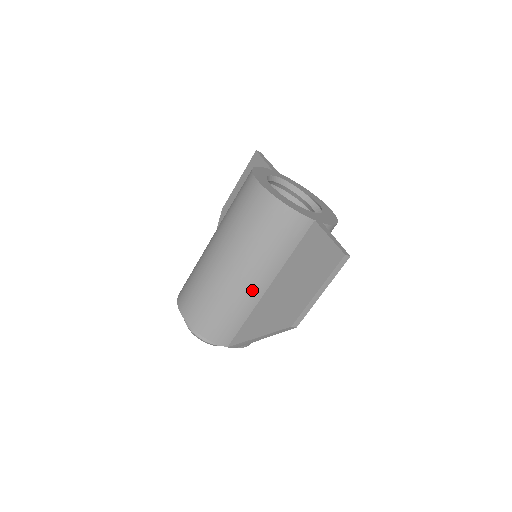
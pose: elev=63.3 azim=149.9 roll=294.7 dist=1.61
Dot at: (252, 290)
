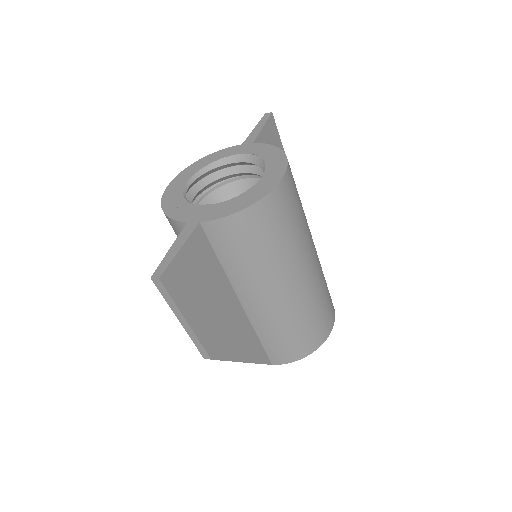
Dot at: occluded
